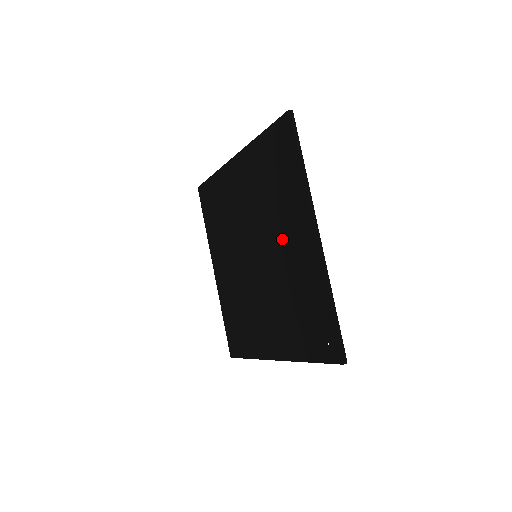
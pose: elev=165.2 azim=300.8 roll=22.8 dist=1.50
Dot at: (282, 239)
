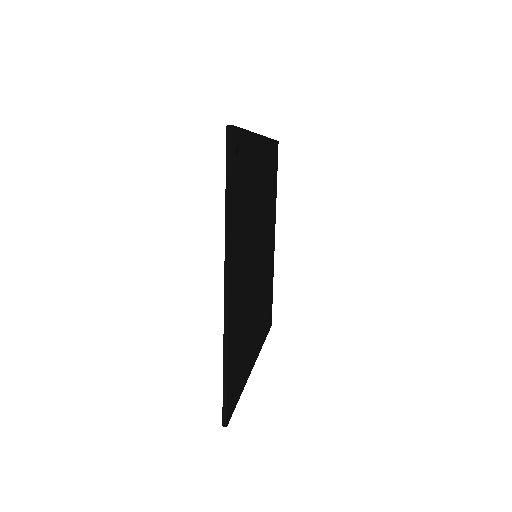
Dot at: occluded
